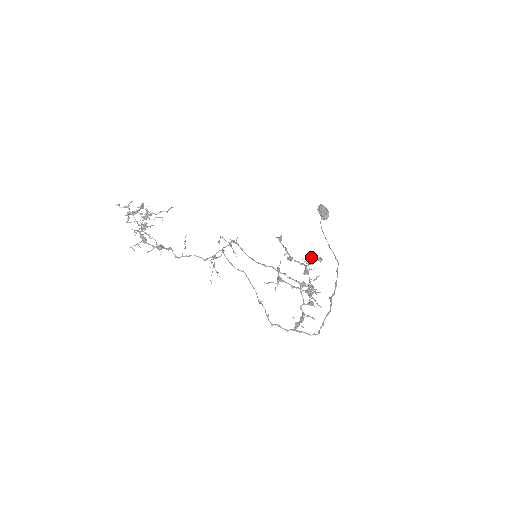
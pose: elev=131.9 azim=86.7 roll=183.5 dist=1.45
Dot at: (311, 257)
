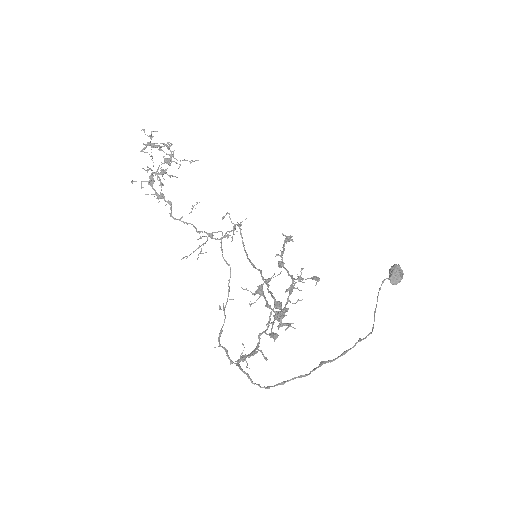
Dot at: occluded
